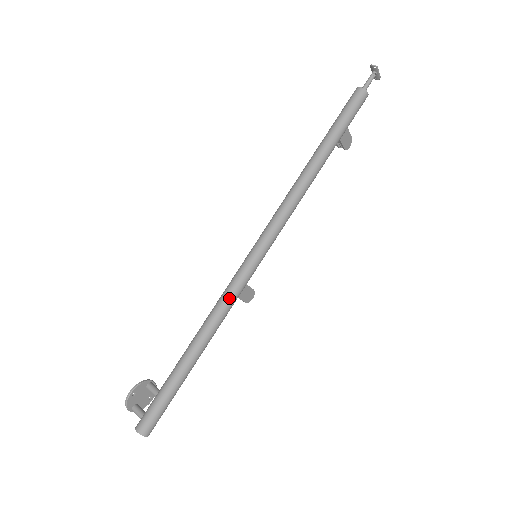
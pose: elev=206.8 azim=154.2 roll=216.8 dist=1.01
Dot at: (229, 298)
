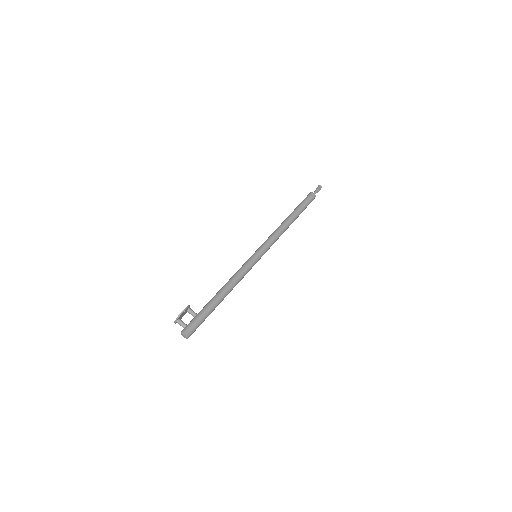
Dot at: (244, 273)
